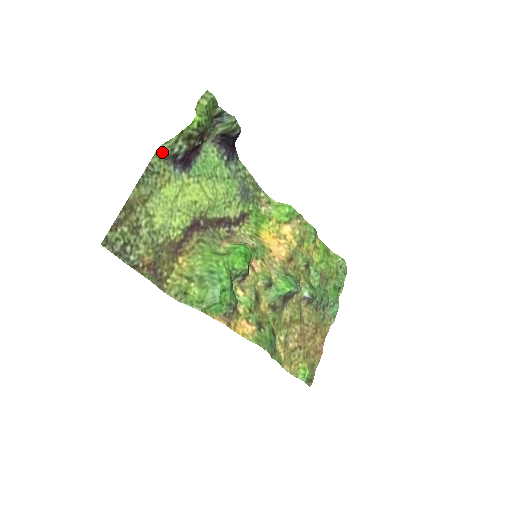
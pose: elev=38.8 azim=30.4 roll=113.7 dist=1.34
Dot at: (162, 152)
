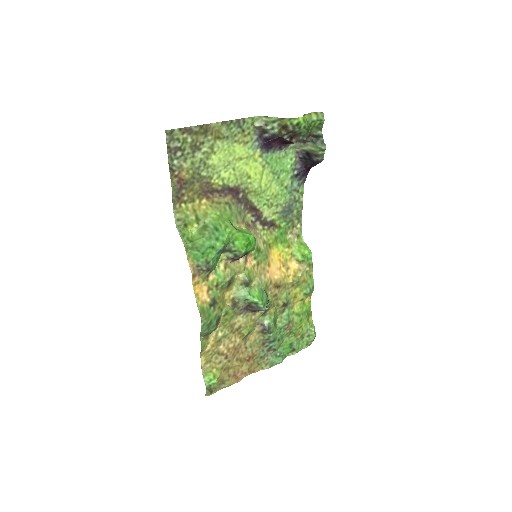
Dot at: (258, 121)
